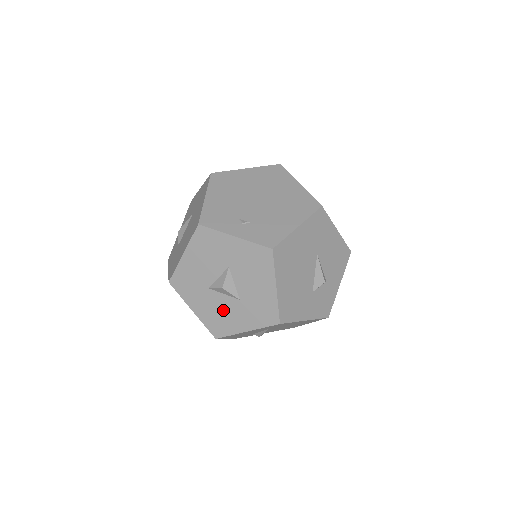
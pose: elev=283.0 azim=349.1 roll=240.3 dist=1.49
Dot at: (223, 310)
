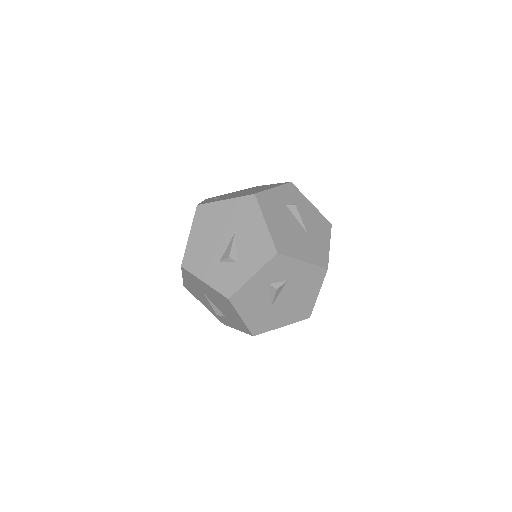
Dot at: occluded
